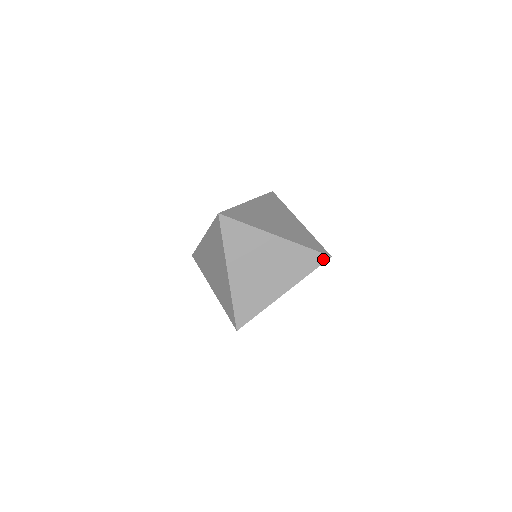
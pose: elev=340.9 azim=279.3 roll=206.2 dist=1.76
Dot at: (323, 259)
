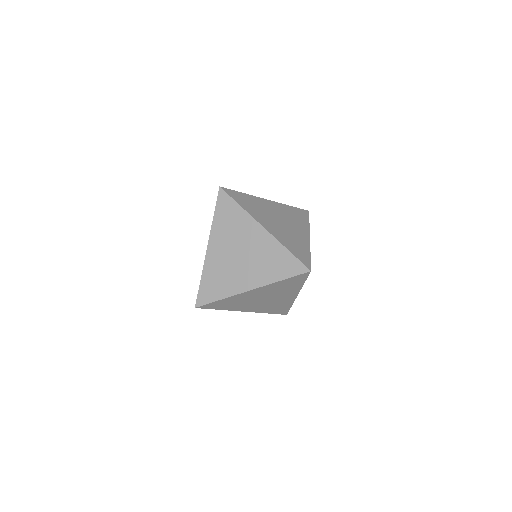
Dot at: (301, 270)
